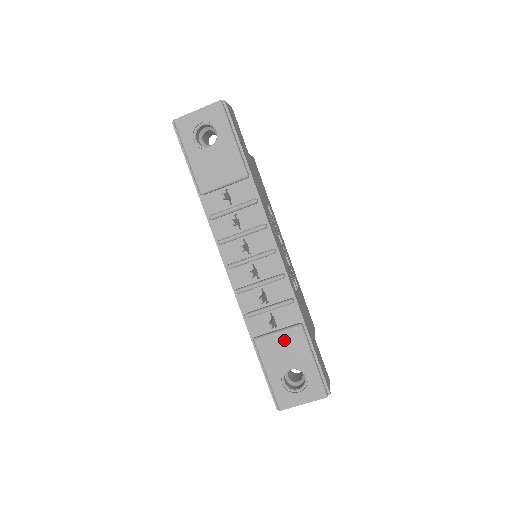
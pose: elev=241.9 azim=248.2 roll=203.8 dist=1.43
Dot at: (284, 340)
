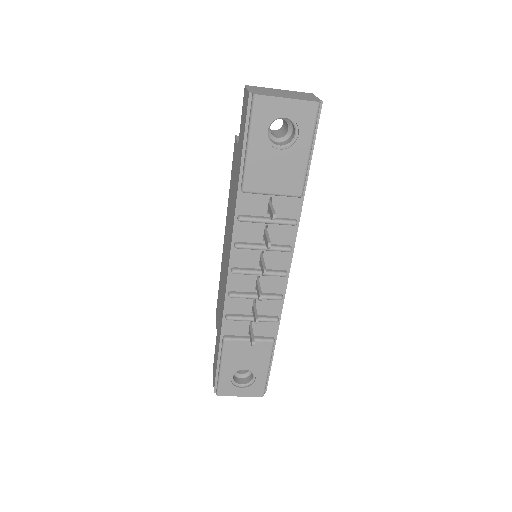
Dot at: (252, 348)
